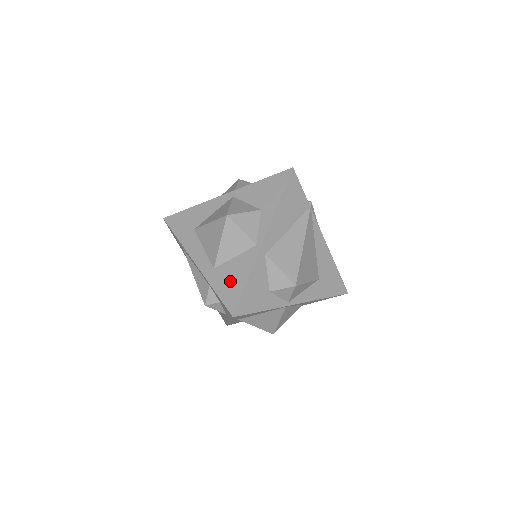
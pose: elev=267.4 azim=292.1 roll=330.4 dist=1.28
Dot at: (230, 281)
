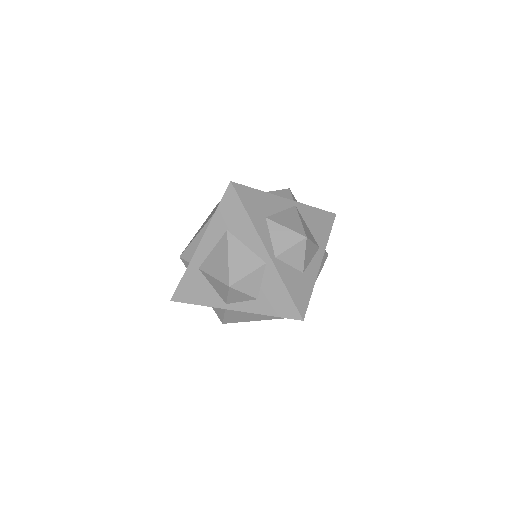
Dot at: (193, 289)
